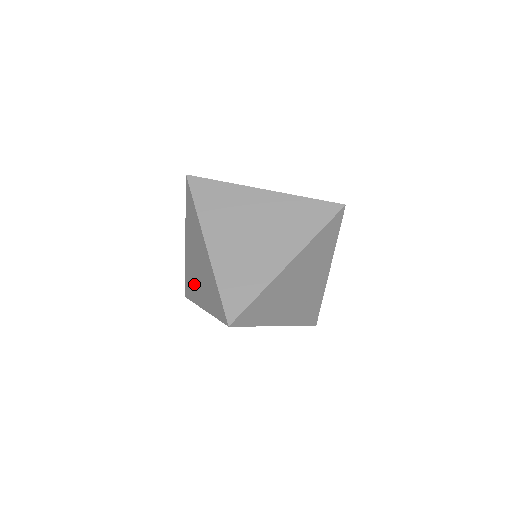
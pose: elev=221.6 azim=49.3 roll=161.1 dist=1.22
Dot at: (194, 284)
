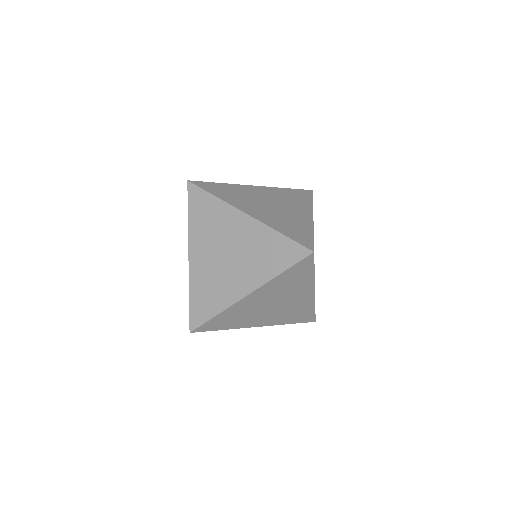
Dot at: occluded
